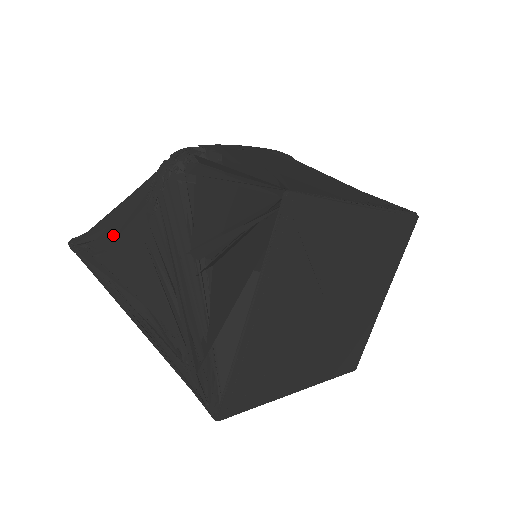
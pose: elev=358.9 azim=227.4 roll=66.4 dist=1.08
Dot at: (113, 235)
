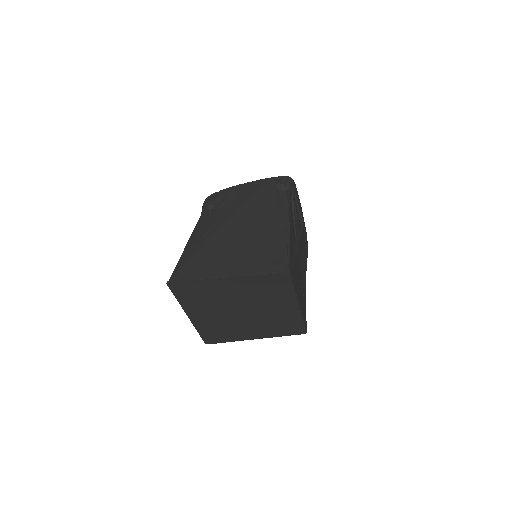
Dot at: occluded
